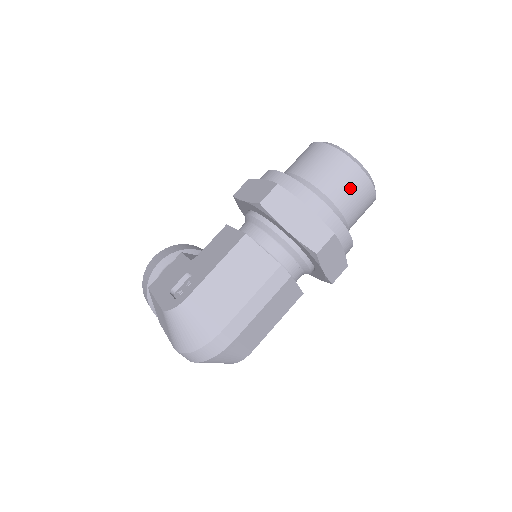
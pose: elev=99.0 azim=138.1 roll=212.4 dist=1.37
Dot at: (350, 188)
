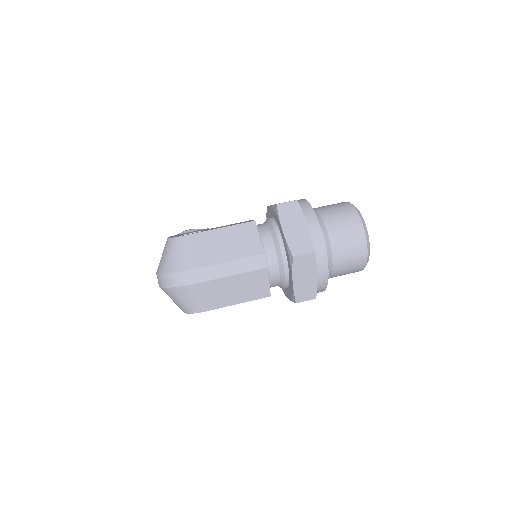
Dot at: (348, 237)
